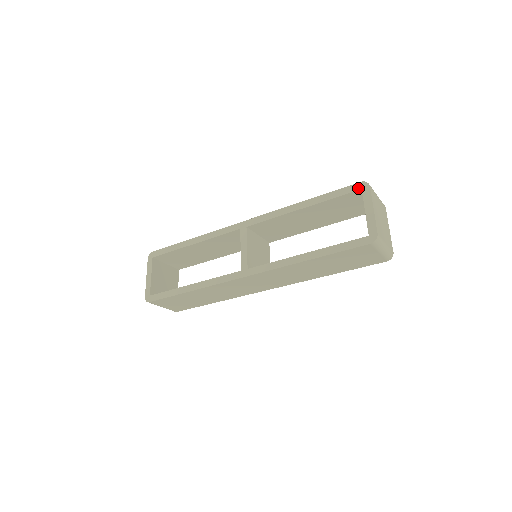
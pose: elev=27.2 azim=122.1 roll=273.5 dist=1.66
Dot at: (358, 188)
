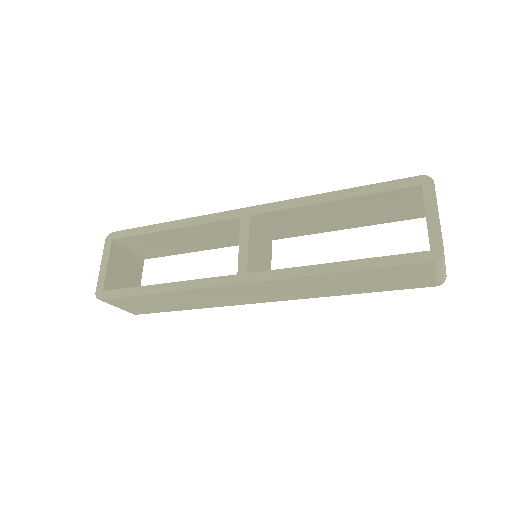
Dot at: (417, 183)
